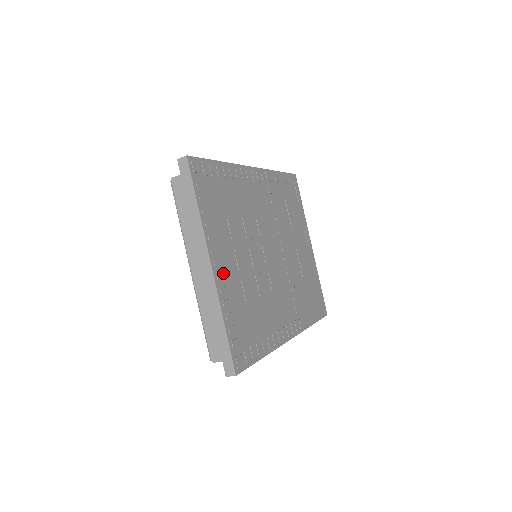
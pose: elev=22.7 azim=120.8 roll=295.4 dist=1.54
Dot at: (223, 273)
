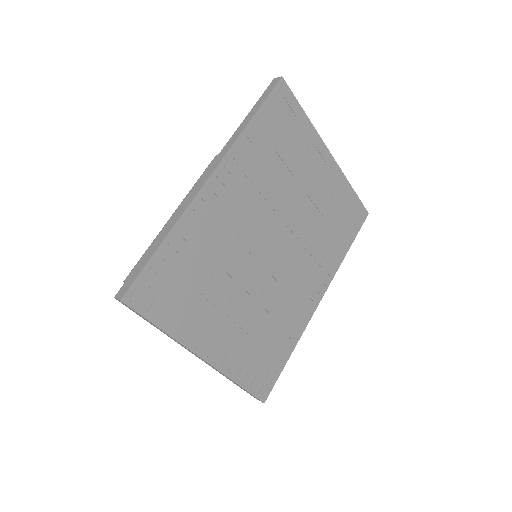
Dot at: (218, 349)
